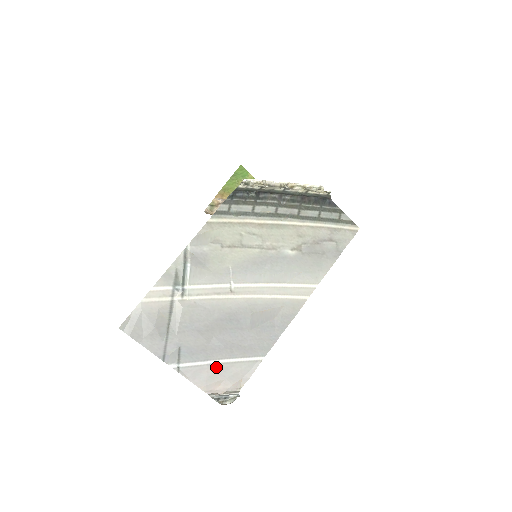
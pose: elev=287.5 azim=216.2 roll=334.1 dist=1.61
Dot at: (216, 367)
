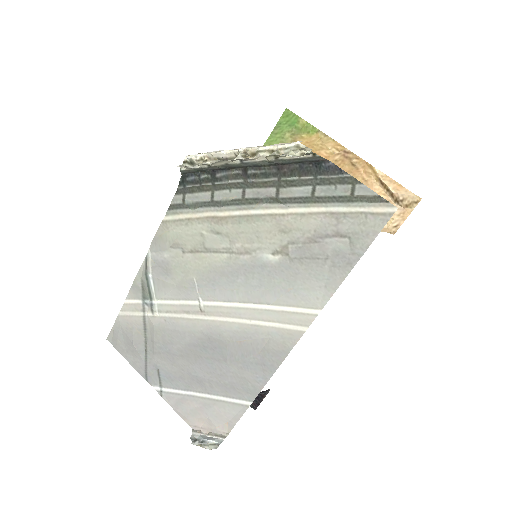
Dot at: (197, 401)
